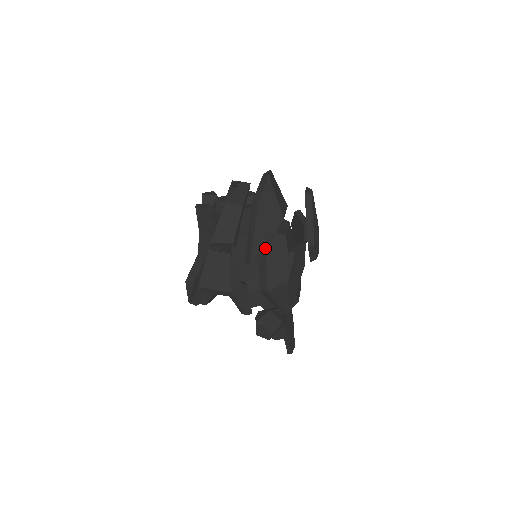
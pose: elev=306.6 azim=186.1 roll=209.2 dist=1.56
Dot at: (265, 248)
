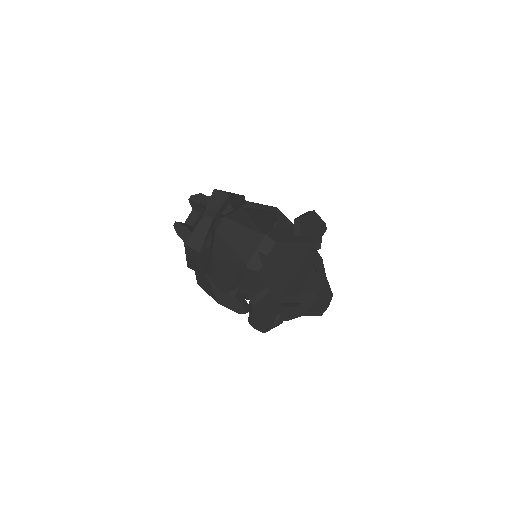
Dot at: (236, 282)
